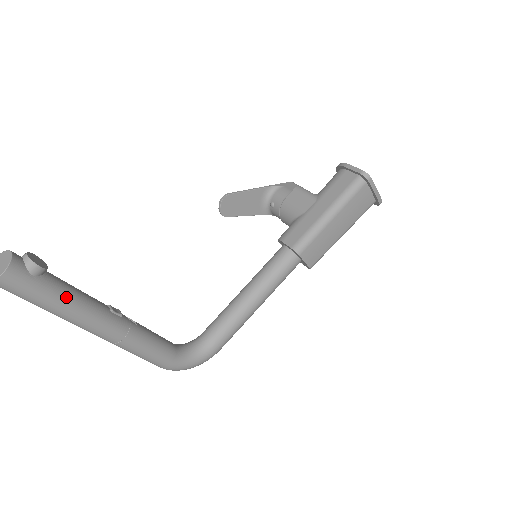
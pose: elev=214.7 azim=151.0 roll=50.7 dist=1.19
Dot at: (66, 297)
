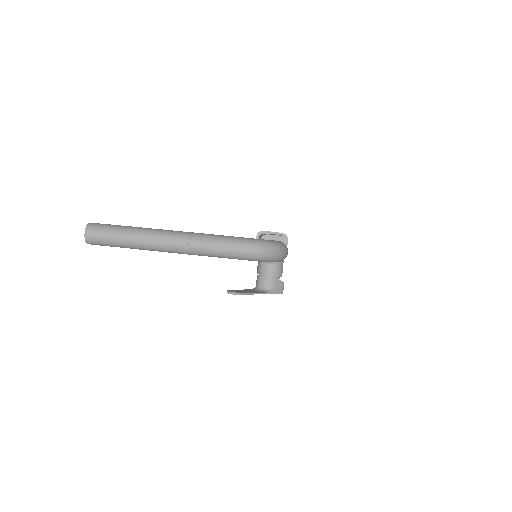
Dot at: occluded
